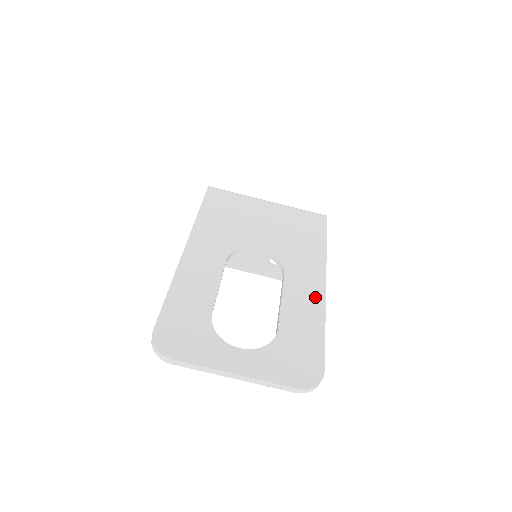
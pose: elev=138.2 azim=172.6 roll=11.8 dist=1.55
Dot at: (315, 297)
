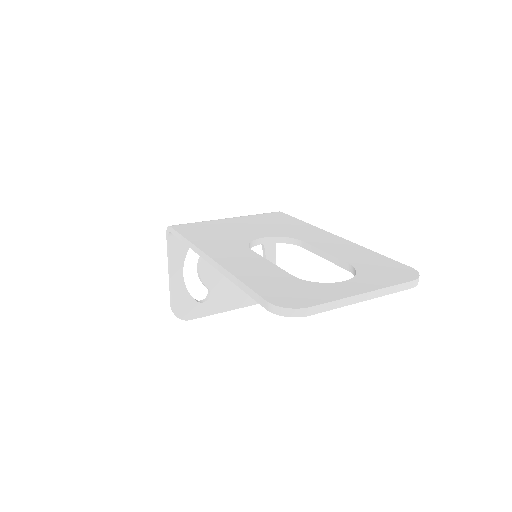
Dot at: (342, 242)
